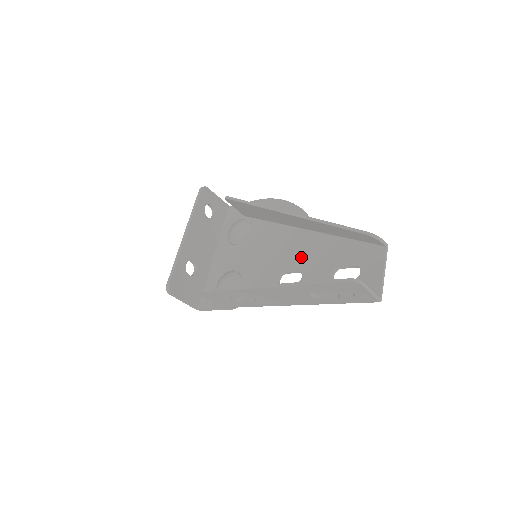
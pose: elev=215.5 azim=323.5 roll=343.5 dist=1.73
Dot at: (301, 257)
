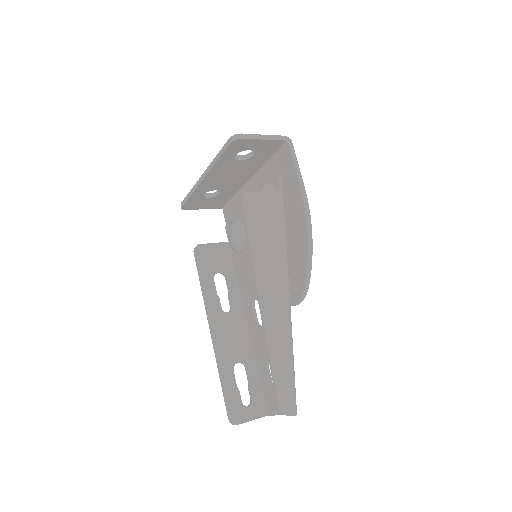
Dot at: occluded
